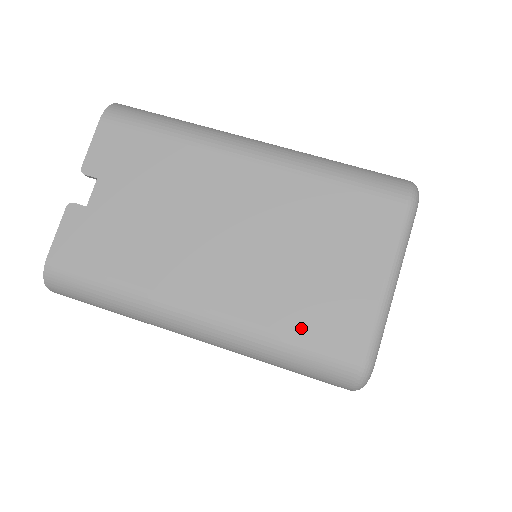
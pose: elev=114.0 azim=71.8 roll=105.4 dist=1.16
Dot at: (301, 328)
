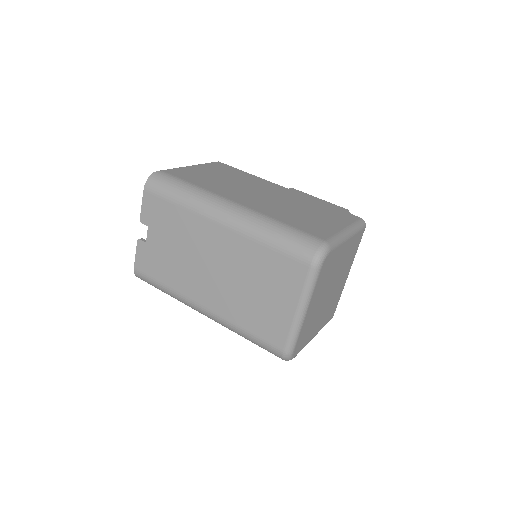
Dot at: (252, 328)
